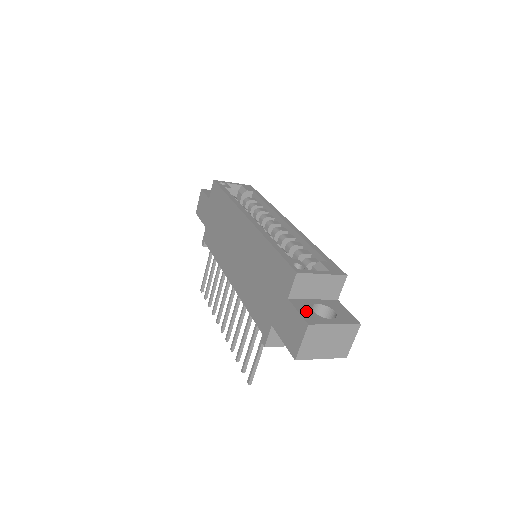
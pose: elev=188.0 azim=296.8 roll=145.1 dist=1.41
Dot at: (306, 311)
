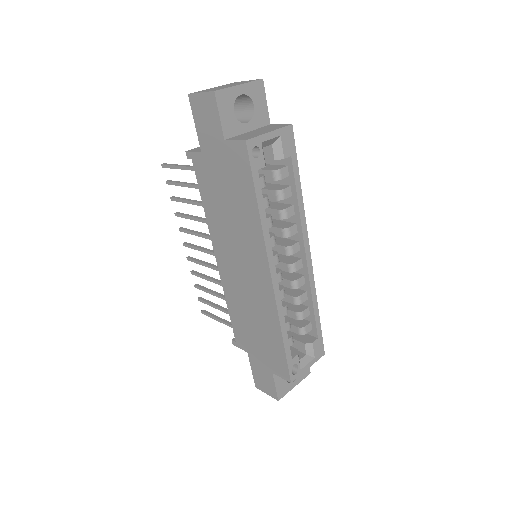
Dot at: (281, 383)
